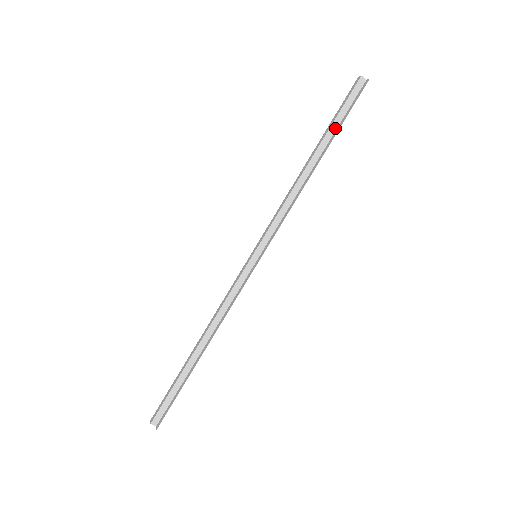
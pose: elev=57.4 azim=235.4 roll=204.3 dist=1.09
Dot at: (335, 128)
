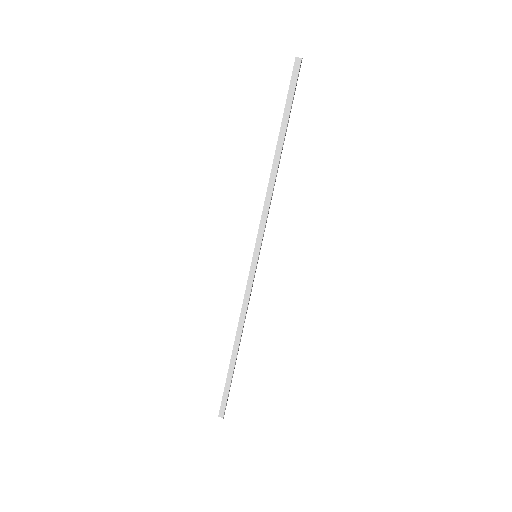
Dot at: (288, 116)
